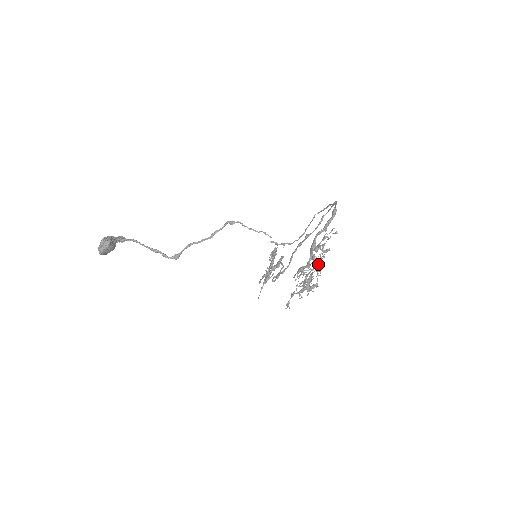
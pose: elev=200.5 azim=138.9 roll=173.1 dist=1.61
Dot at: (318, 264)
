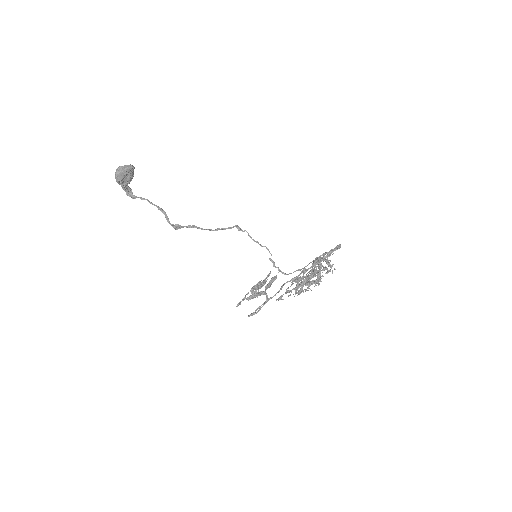
Dot at: (318, 276)
